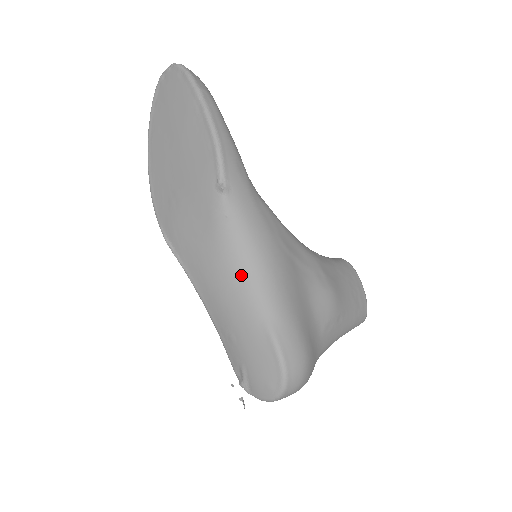
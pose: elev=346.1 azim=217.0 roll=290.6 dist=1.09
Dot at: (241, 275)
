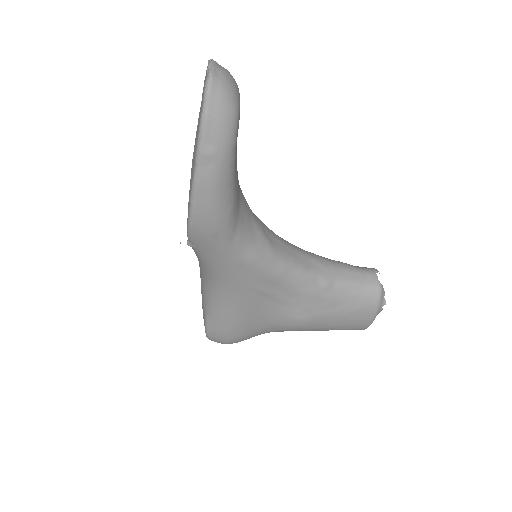
Dot at: (204, 281)
